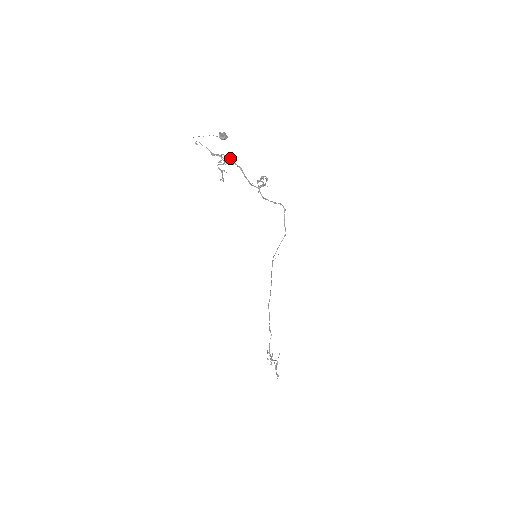
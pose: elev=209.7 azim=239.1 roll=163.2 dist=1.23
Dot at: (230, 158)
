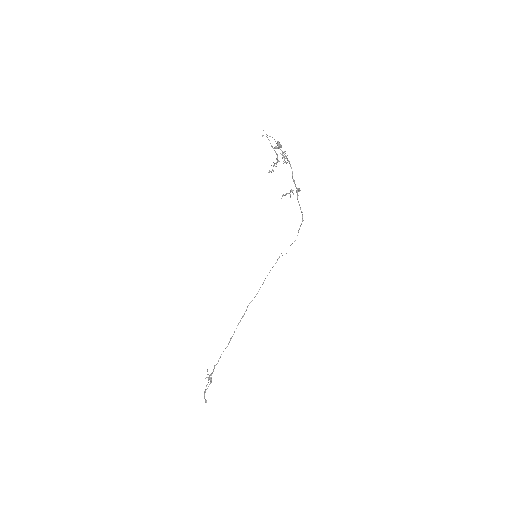
Dot at: occluded
